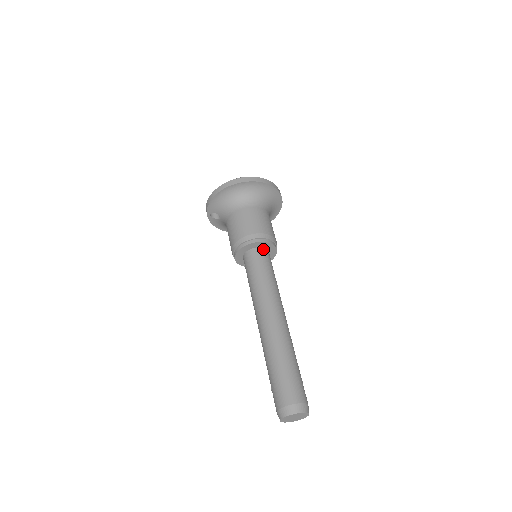
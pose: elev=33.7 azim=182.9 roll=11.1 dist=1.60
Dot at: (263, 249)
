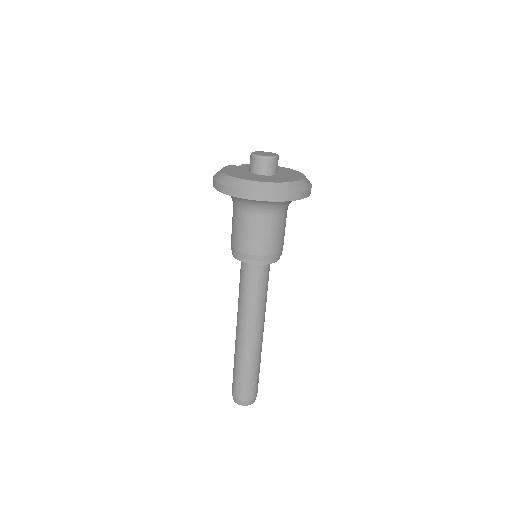
Dot at: occluded
